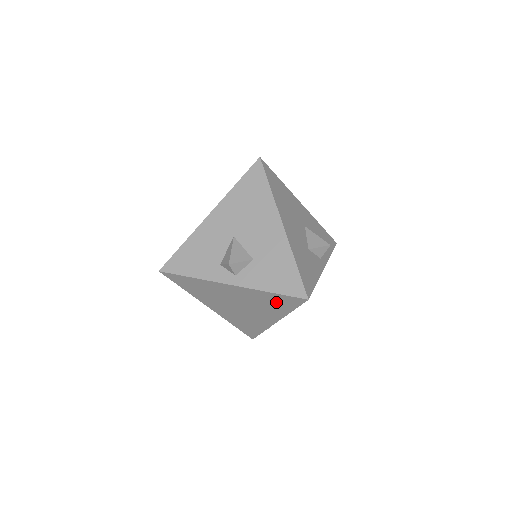
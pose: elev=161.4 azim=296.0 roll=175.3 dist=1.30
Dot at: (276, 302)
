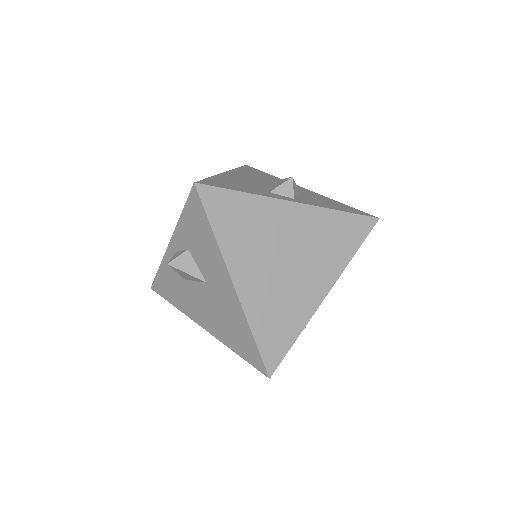
Dot at: (341, 235)
